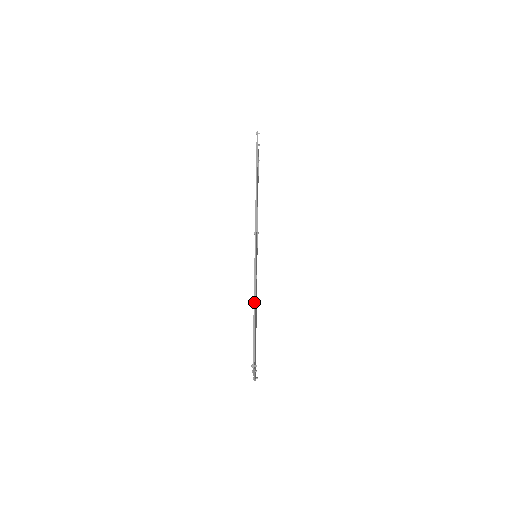
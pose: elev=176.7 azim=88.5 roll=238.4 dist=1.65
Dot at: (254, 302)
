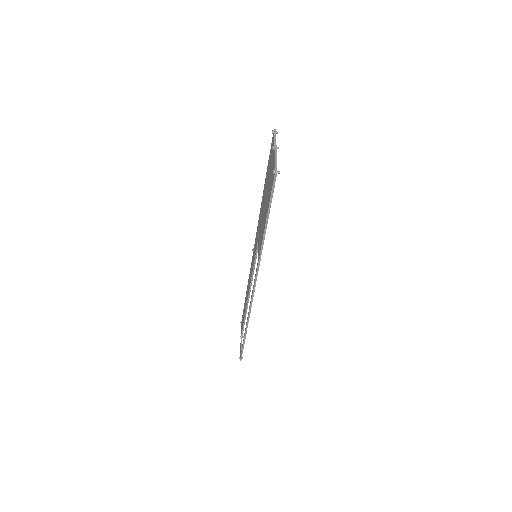
Dot at: occluded
